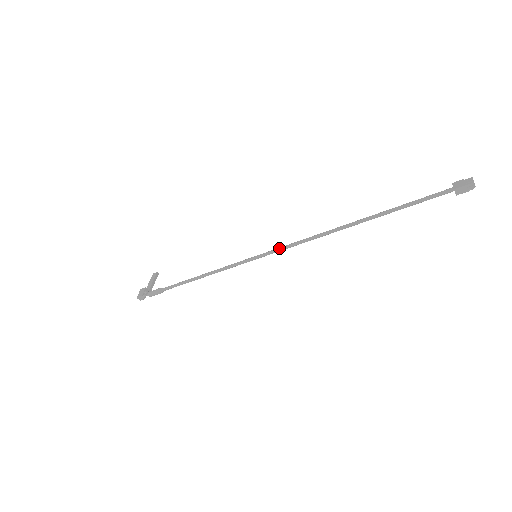
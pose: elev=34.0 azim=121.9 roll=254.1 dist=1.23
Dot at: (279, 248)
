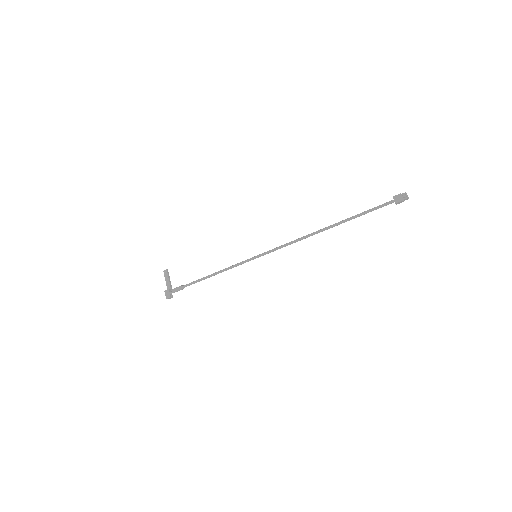
Dot at: (274, 250)
